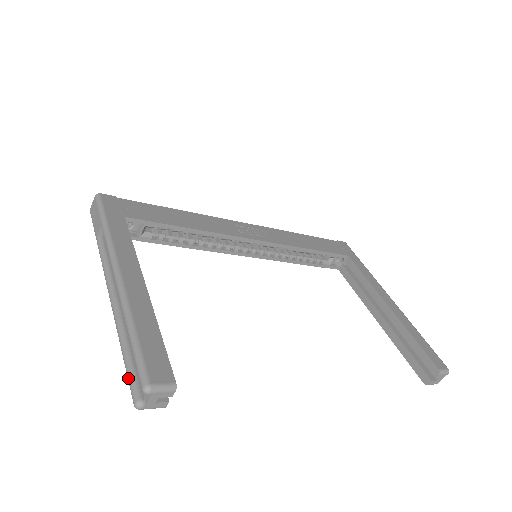
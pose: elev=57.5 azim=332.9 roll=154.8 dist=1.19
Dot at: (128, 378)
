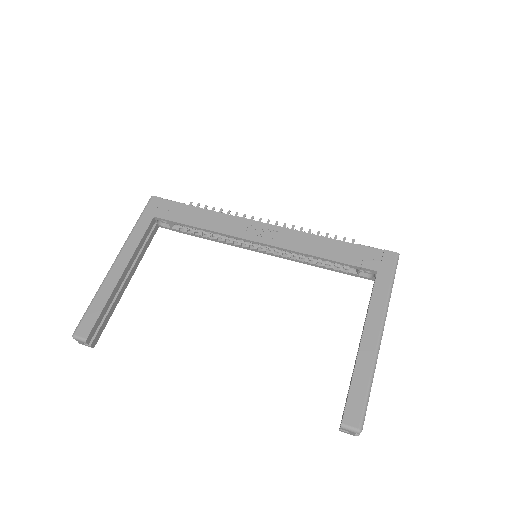
Dot at: occluded
